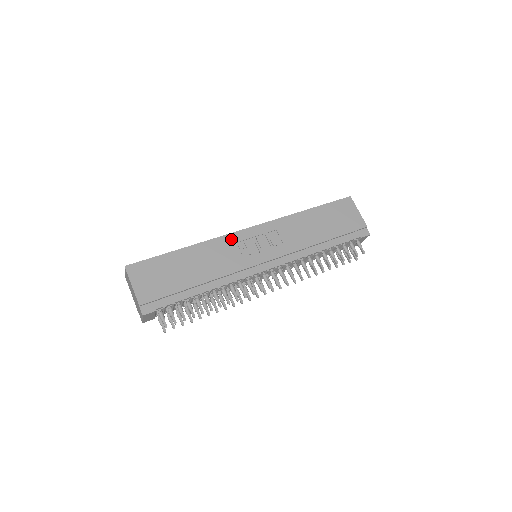
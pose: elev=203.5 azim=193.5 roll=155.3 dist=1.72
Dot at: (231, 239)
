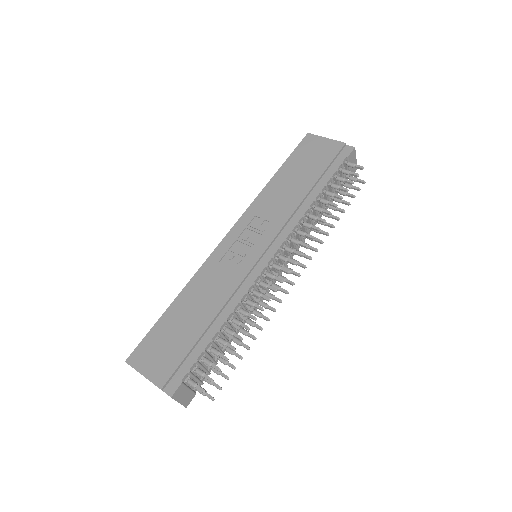
Dot at: (215, 258)
